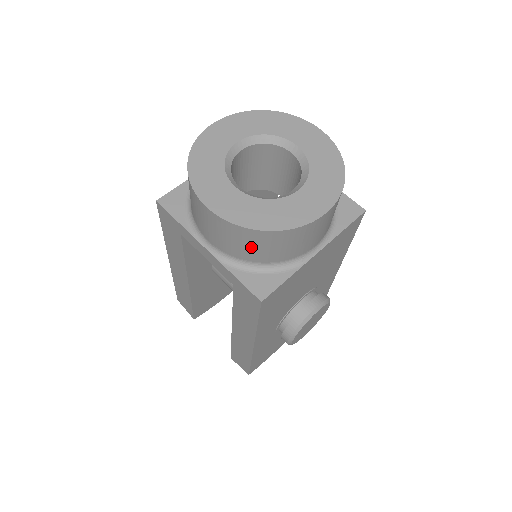
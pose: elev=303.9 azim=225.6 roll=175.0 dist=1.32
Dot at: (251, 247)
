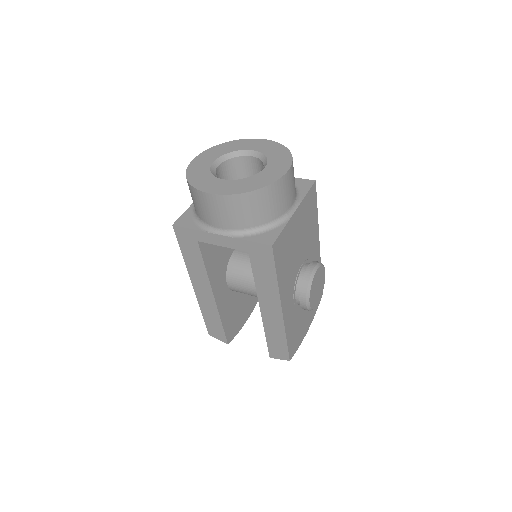
Dot at: (250, 211)
